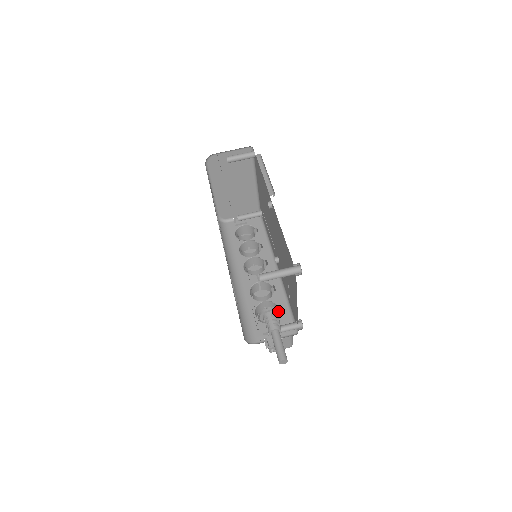
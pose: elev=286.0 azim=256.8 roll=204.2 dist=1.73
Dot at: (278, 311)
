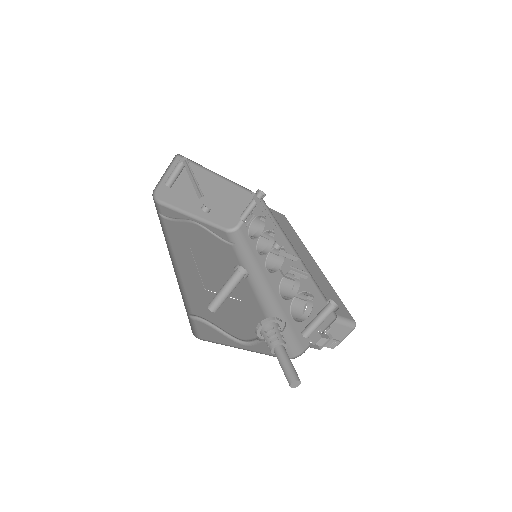
Dot at: (271, 321)
